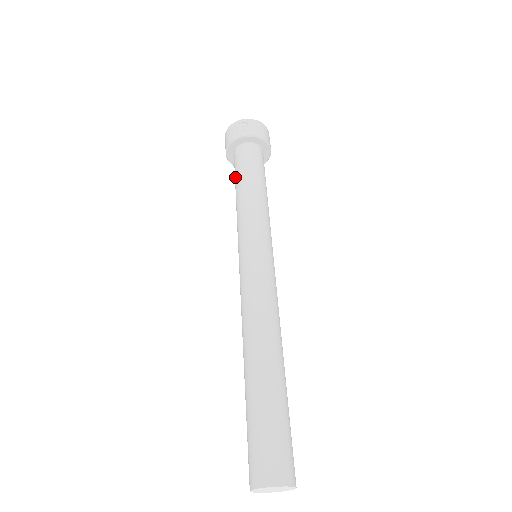
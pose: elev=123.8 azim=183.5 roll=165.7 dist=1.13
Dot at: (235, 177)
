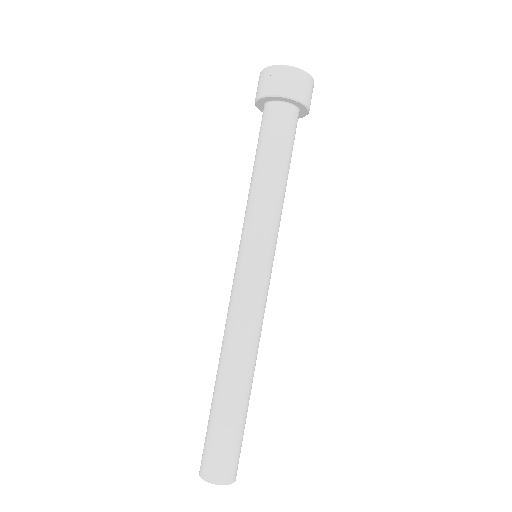
Dot at: occluded
